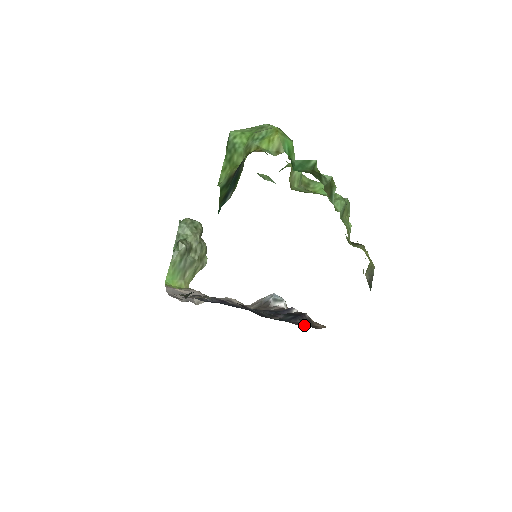
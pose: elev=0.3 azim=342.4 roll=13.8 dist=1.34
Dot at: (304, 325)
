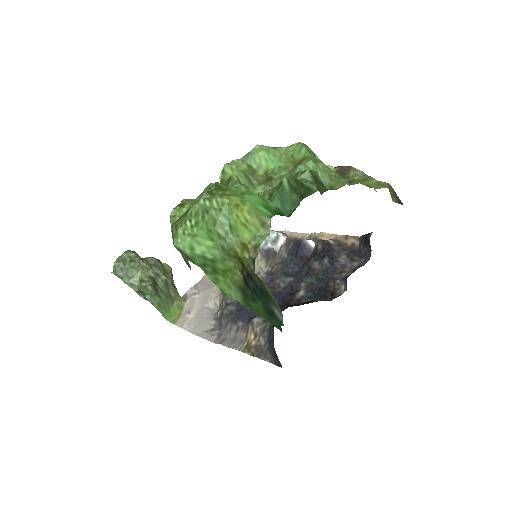
Dot at: (354, 263)
